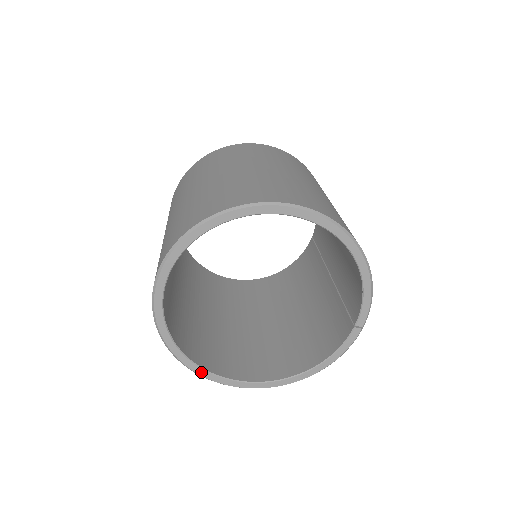
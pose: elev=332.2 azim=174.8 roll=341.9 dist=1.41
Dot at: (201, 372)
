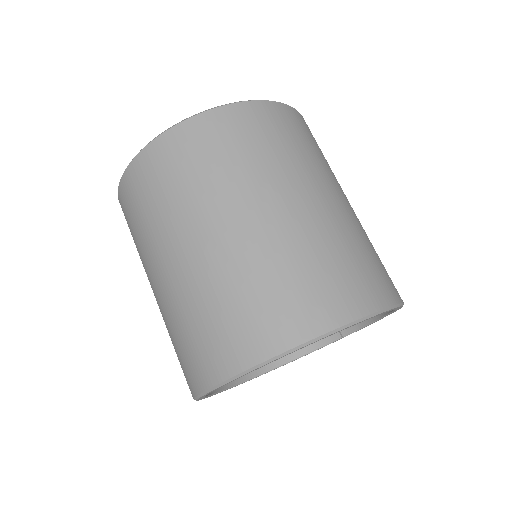
Dot at: occluded
